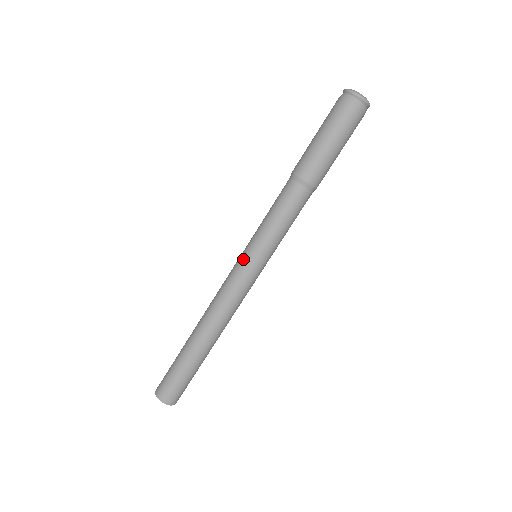
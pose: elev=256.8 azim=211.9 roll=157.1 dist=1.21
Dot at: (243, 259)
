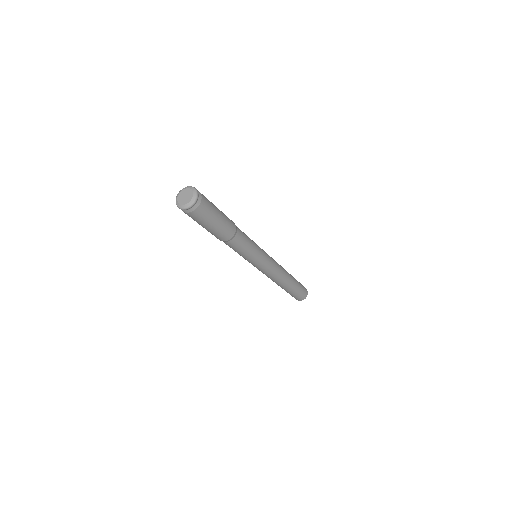
Dot at: occluded
